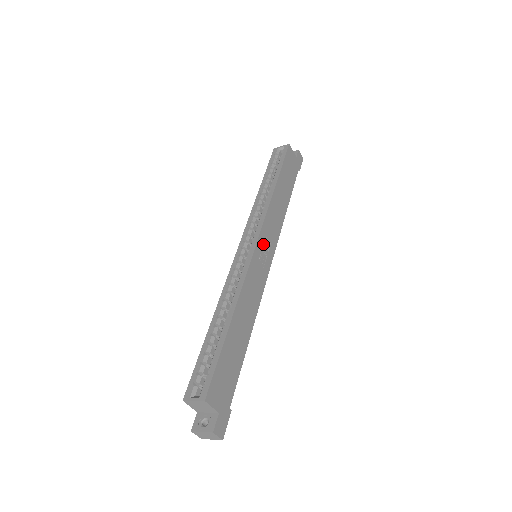
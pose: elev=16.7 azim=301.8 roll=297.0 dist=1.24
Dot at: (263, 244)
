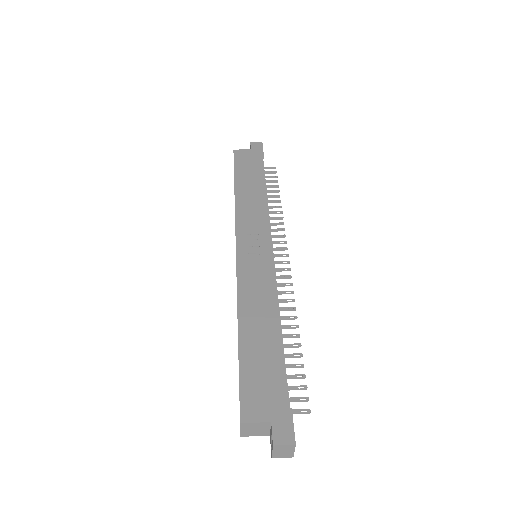
Dot at: (247, 243)
